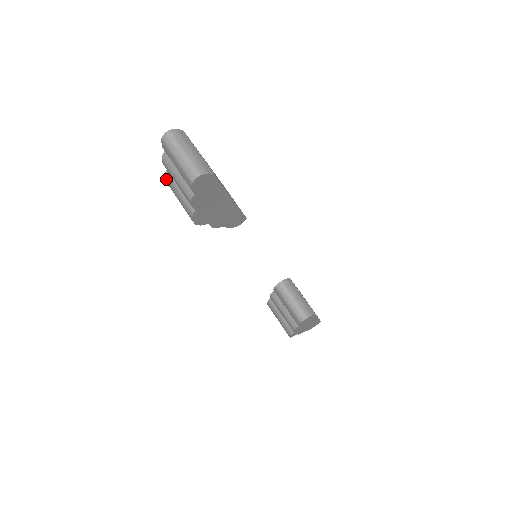
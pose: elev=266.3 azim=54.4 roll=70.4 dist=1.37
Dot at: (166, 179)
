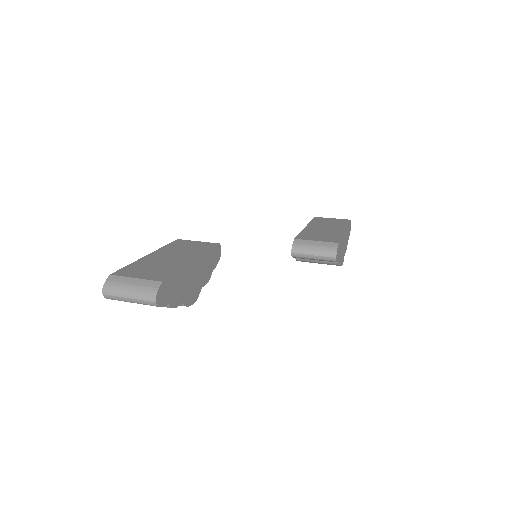
Dot at: occluded
